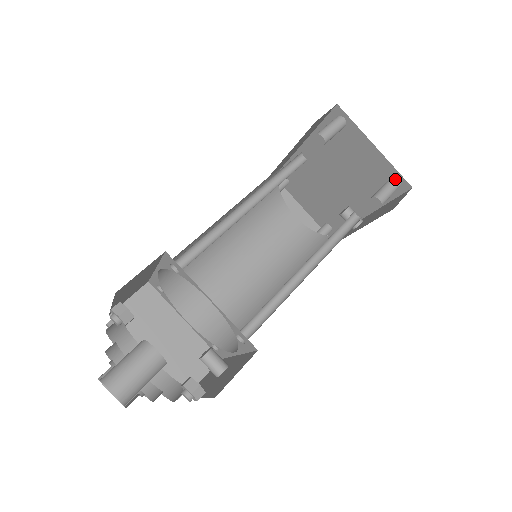
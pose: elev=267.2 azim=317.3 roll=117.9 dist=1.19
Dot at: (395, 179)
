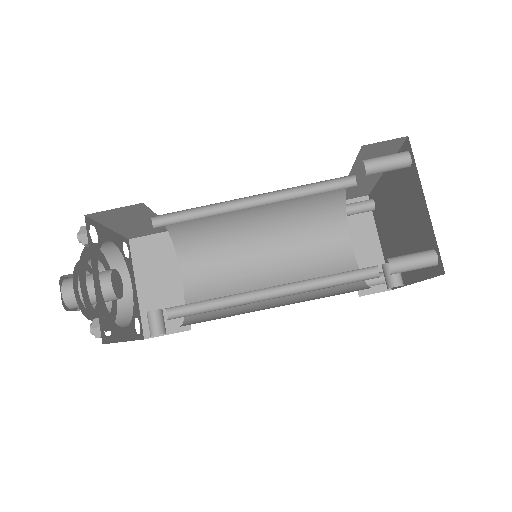
Dot at: (432, 253)
